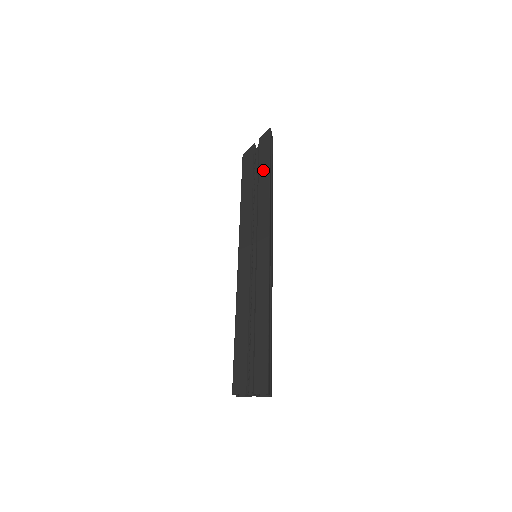
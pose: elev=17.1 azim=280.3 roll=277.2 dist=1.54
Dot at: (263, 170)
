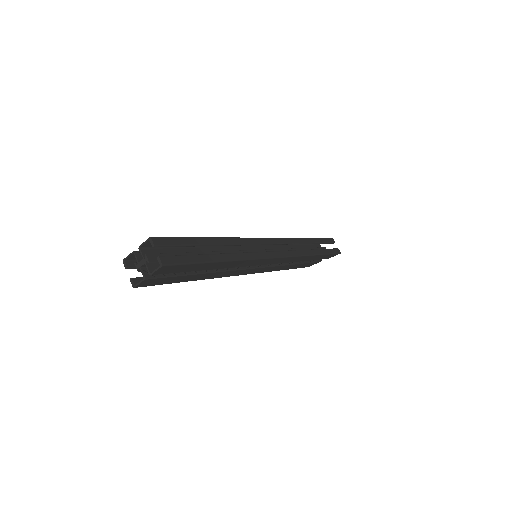
Dot at: occluded
